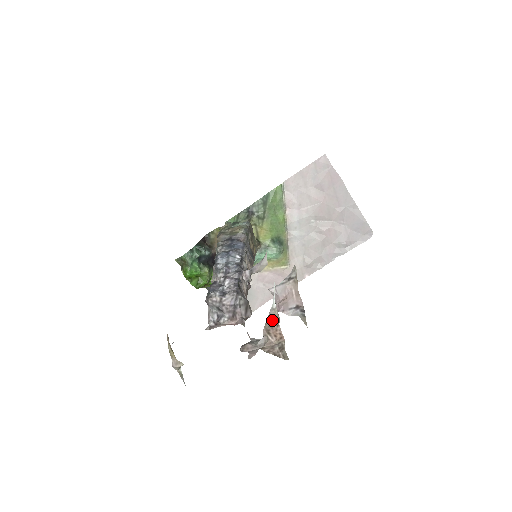
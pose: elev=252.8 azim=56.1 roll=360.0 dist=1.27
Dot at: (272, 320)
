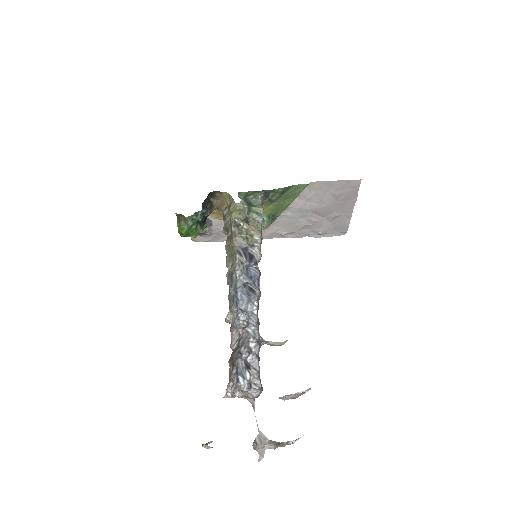
Dot at: (285, 445)
